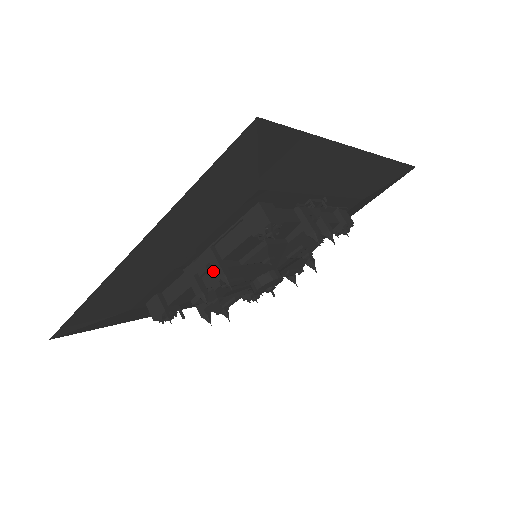
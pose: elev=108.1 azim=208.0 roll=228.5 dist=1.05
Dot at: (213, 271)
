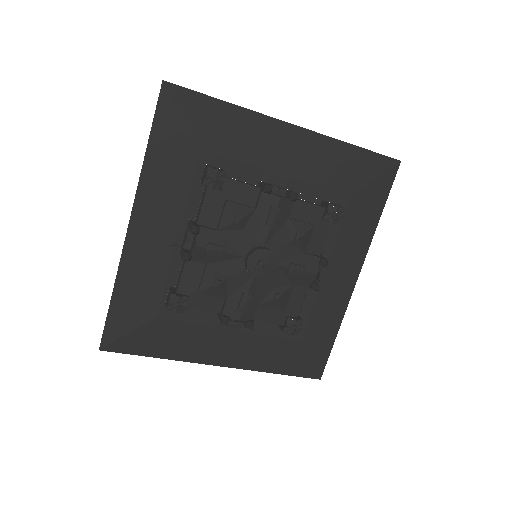
Dot at: (281, 195)
